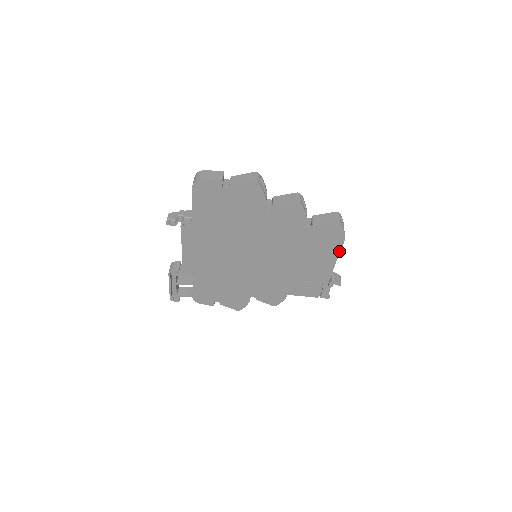
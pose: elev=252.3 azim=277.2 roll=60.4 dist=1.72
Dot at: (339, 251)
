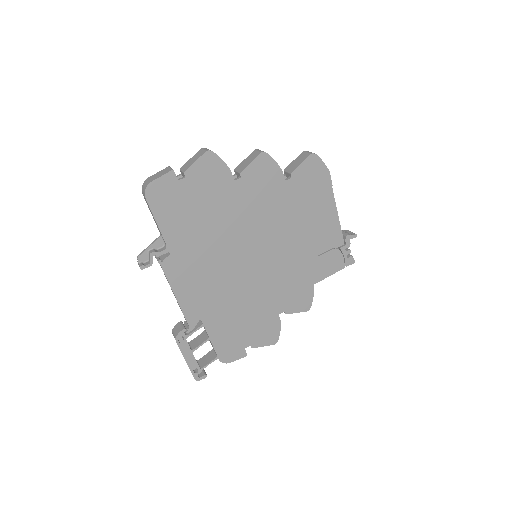
Dot at: (332, 192)
